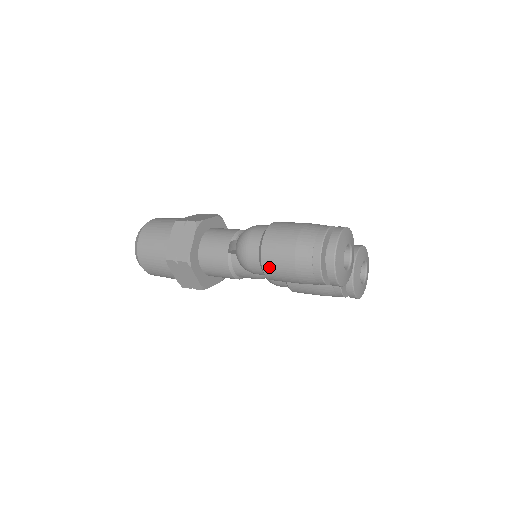
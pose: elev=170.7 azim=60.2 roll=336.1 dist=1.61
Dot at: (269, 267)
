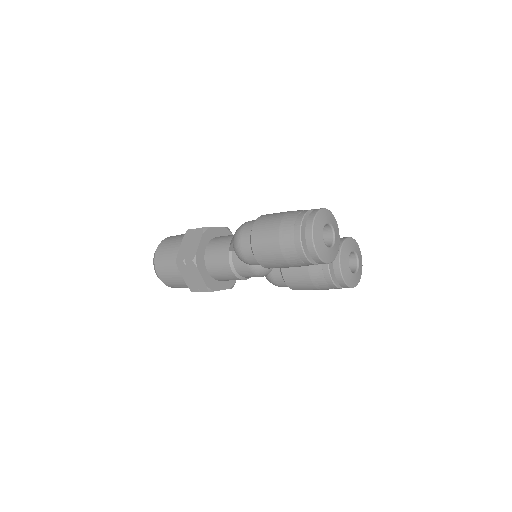
Dot at: (258, 249)
